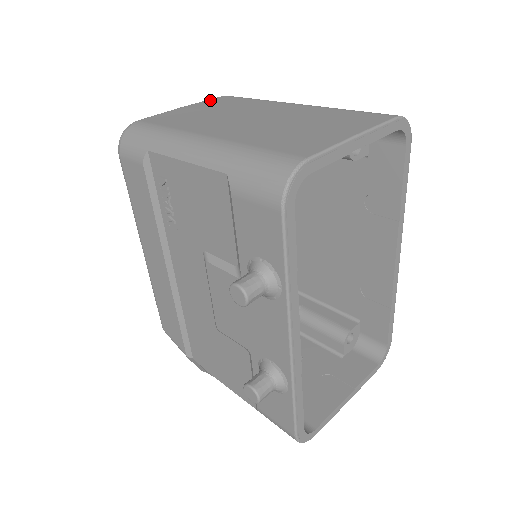
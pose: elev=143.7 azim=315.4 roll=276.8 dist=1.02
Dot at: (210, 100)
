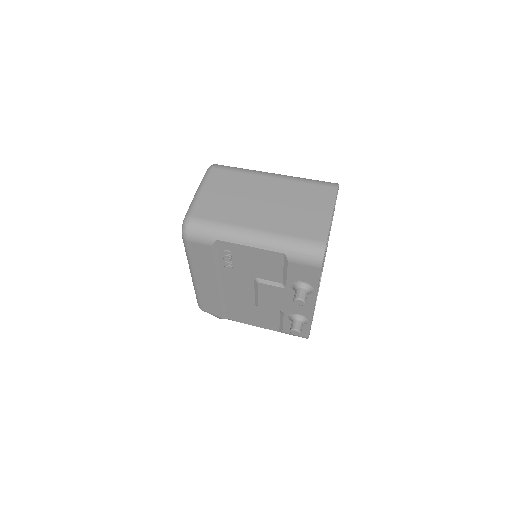
Dot at: (210, 177)
